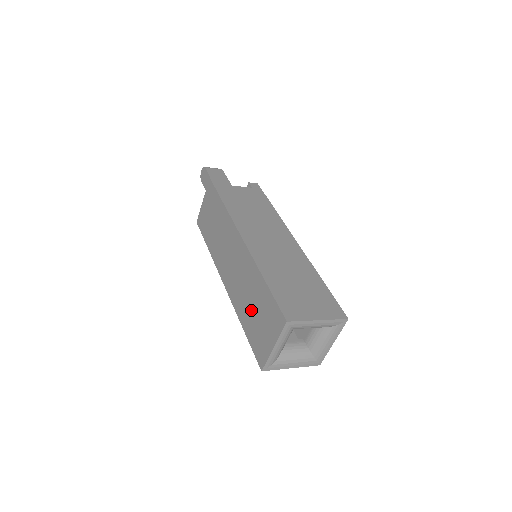
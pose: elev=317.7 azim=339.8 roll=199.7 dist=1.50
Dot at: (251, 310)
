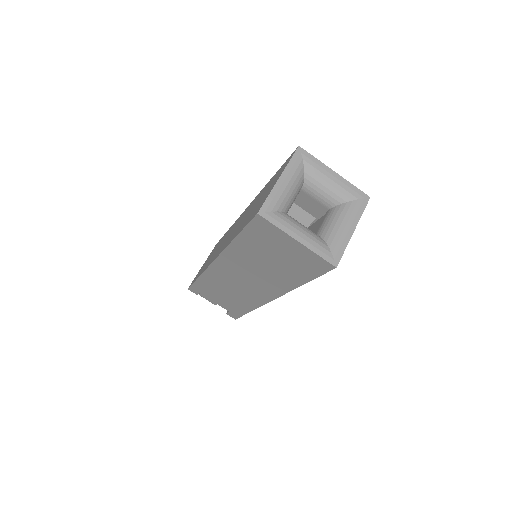
Dot at: (250, 212)
